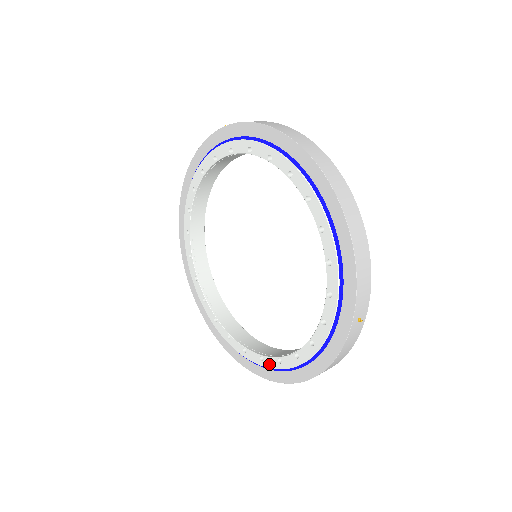
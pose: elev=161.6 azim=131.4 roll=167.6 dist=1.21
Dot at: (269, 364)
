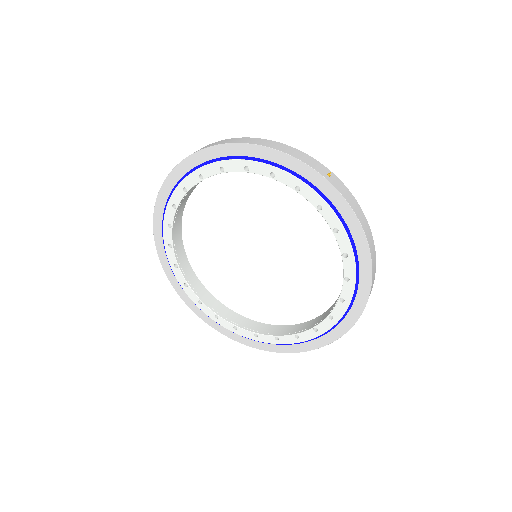
Dot at: (204, 310)
